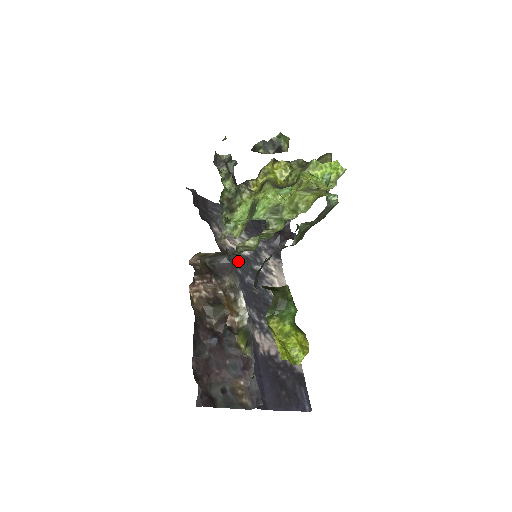
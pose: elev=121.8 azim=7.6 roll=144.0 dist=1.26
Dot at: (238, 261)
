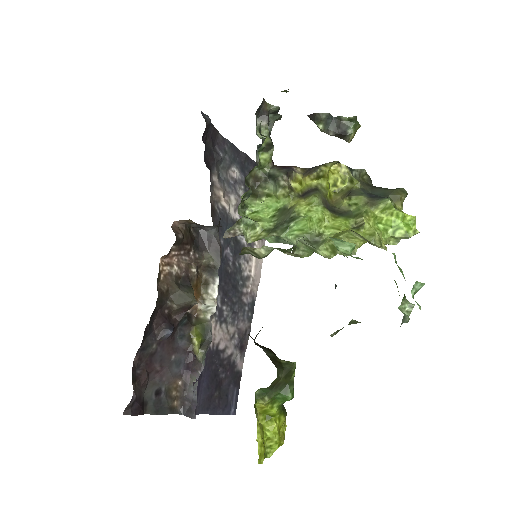
Dot at: (225, 227)
